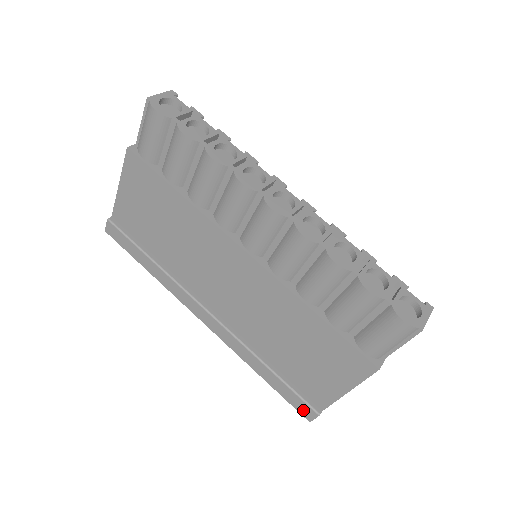
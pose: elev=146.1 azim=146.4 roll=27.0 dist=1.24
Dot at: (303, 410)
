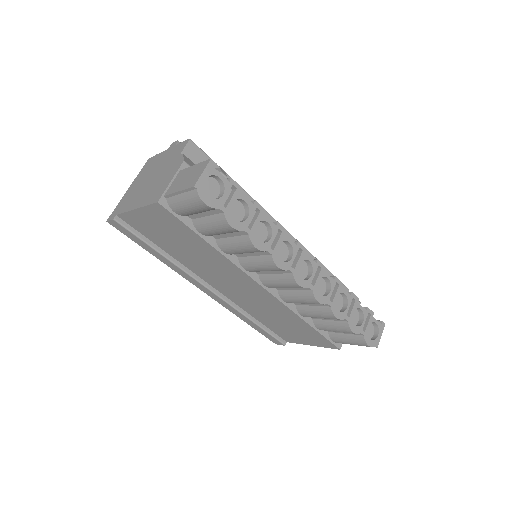
Dot at: (273, 341)
